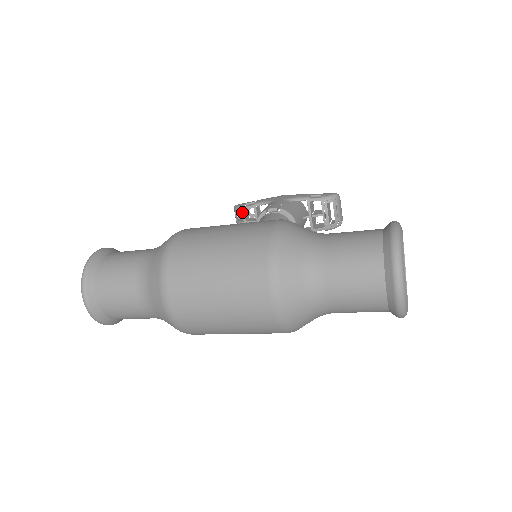
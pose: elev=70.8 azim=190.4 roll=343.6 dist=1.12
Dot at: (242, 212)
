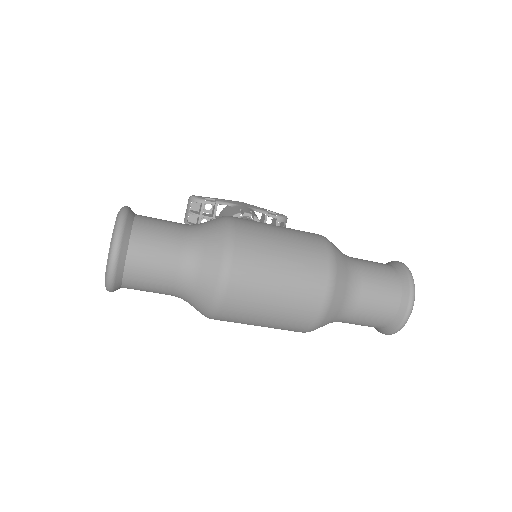
Dot at: (202, 205)
